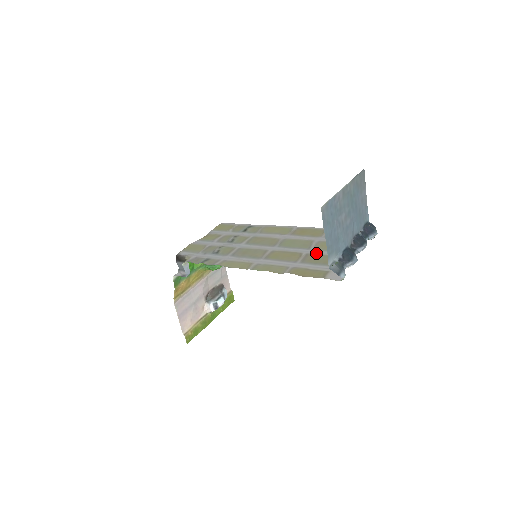
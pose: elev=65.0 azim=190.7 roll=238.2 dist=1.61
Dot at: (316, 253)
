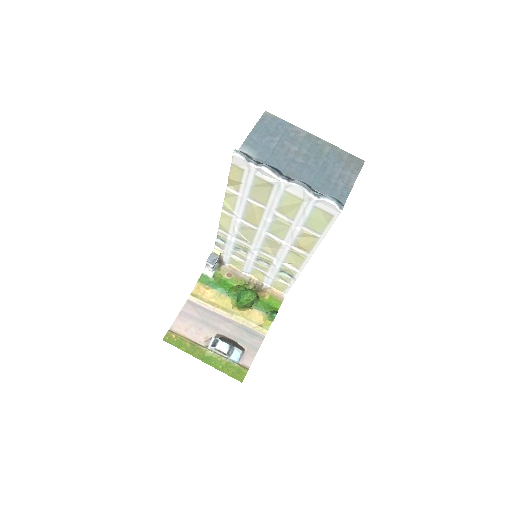
Dot at: (270, 202)
